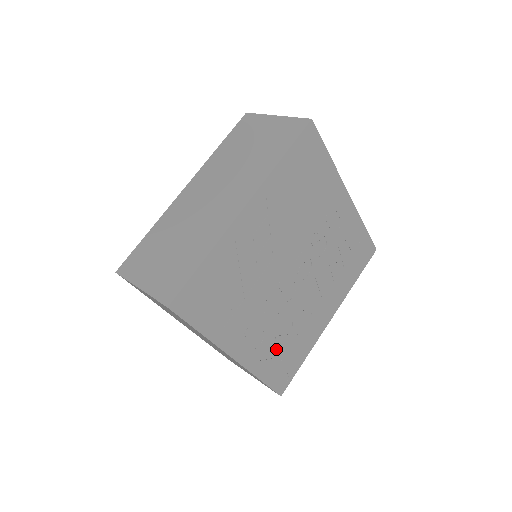
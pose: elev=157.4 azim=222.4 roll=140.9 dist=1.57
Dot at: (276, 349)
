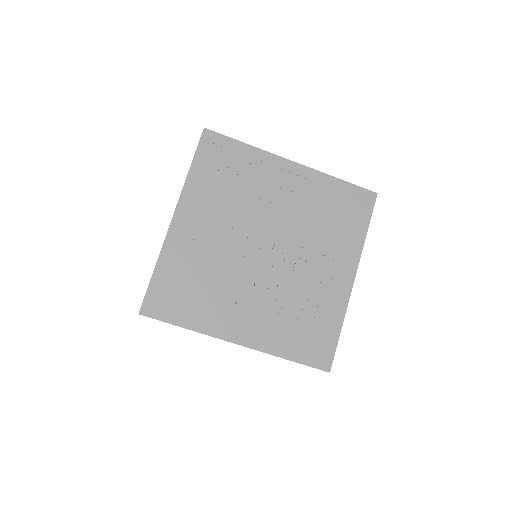
Dot at: (190, 271)
